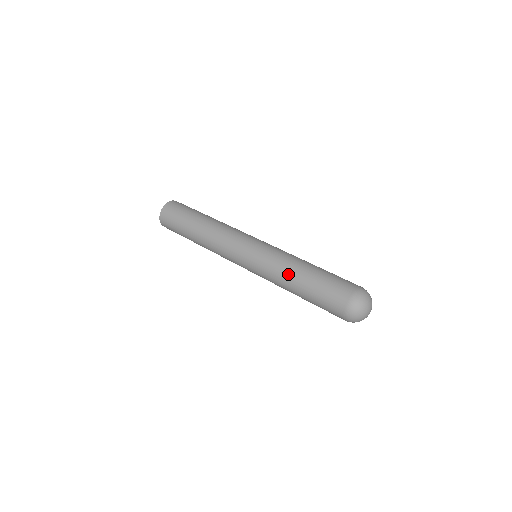
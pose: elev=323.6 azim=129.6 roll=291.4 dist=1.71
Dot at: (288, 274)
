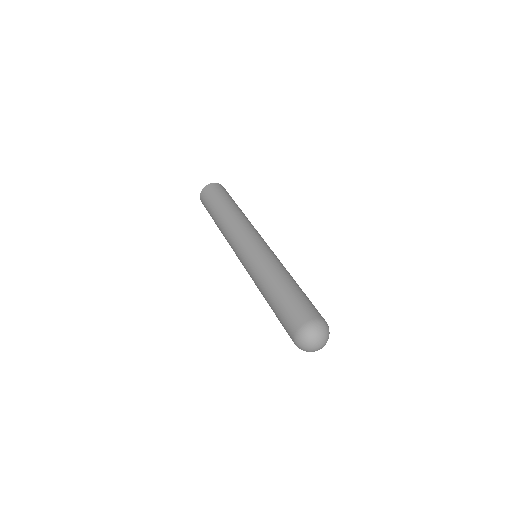
Dot at: (276, 274)
